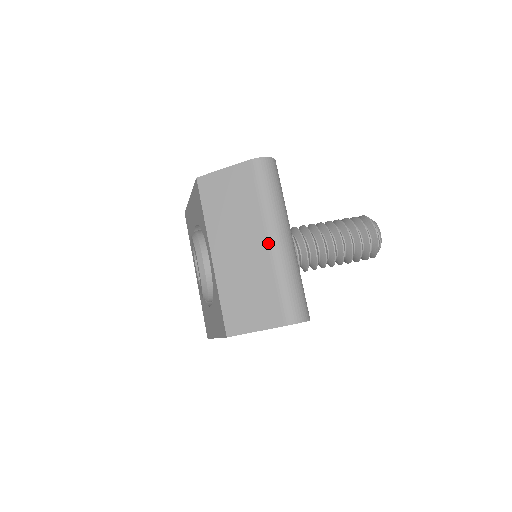
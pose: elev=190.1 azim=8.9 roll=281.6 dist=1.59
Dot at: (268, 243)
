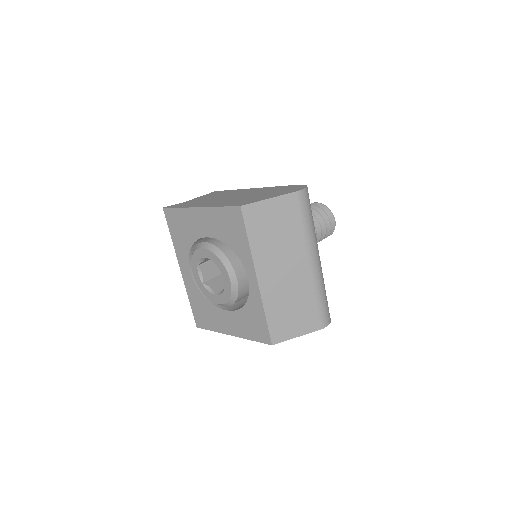
Dot at: (310, 266)
